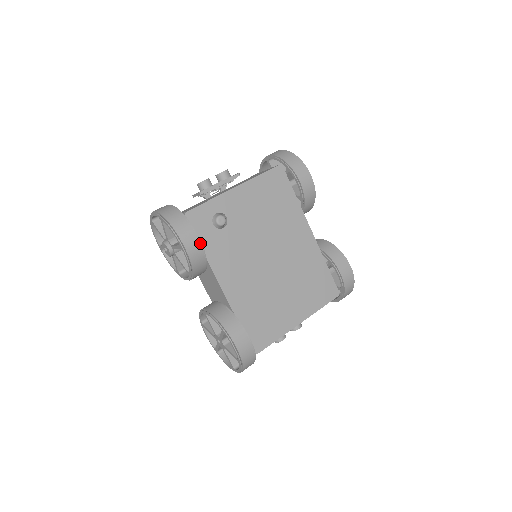
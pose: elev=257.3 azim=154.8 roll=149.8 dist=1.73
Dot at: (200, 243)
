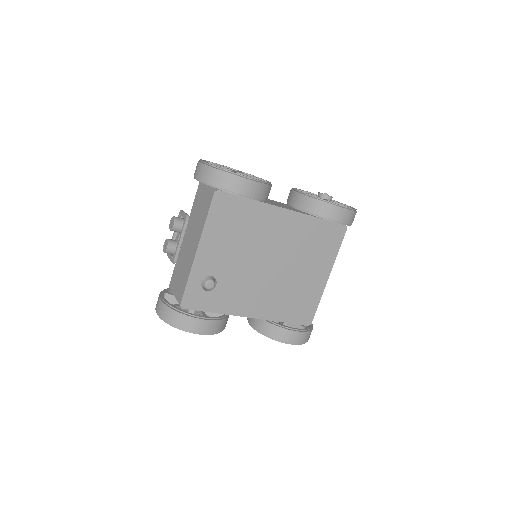
Dot at: (211, 319)
